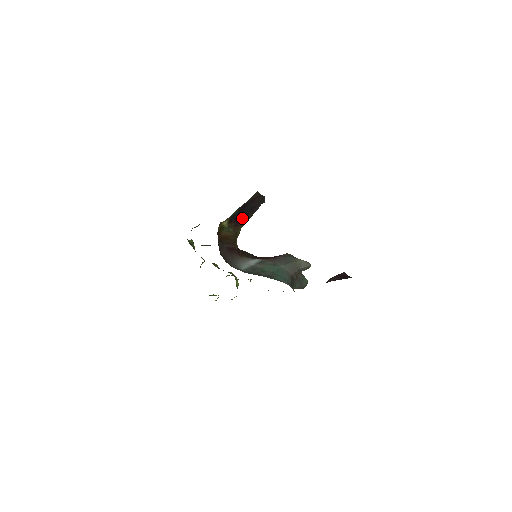
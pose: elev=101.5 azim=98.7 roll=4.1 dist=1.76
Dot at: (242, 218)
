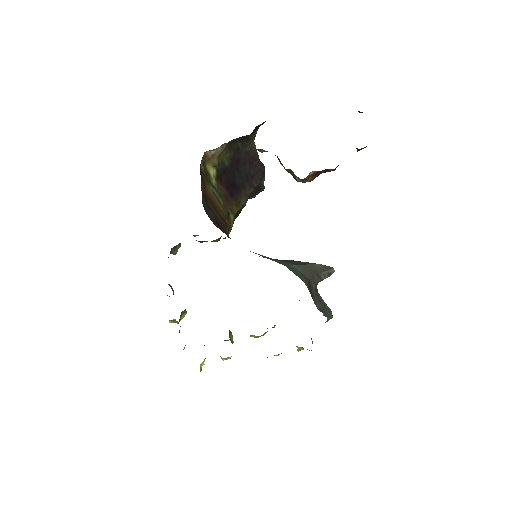
Dot at: (235, 189)
